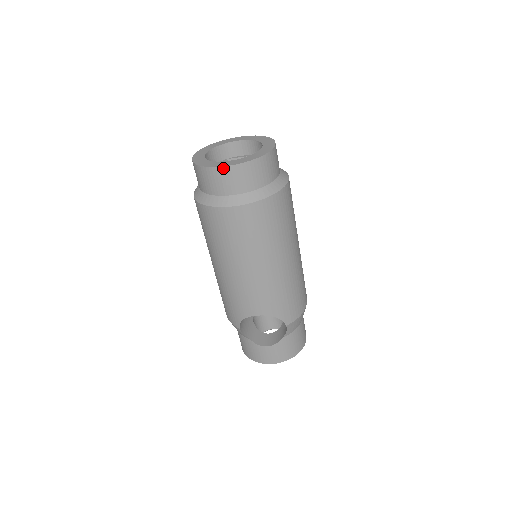
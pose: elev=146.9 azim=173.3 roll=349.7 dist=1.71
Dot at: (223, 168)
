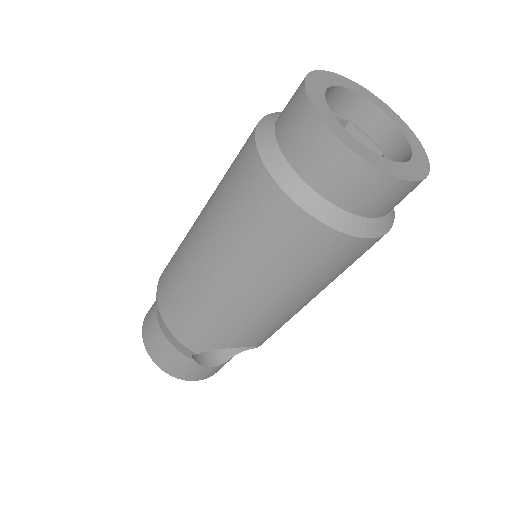
Dot at: (400, 181)
